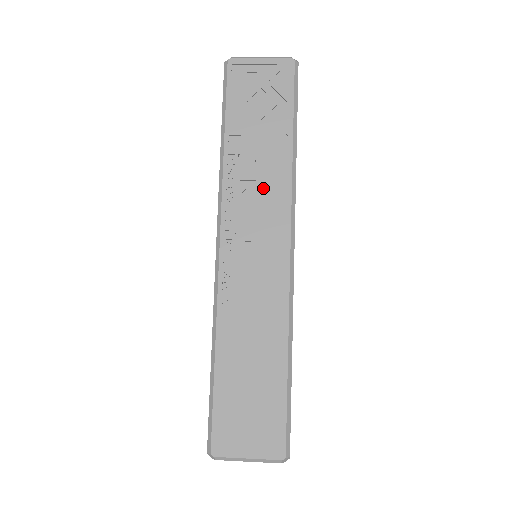
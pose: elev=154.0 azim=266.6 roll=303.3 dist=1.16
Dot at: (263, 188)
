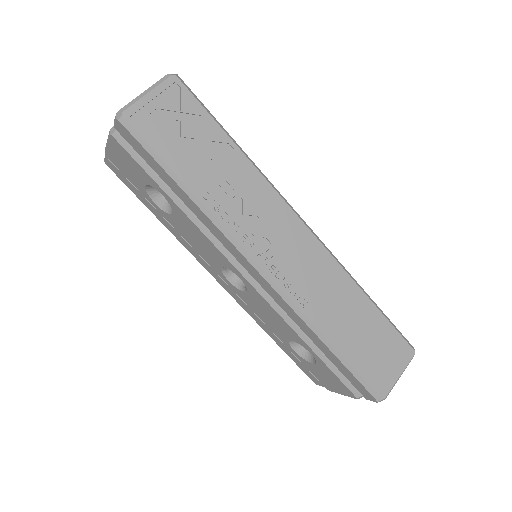
Dot at: (250, 199)
